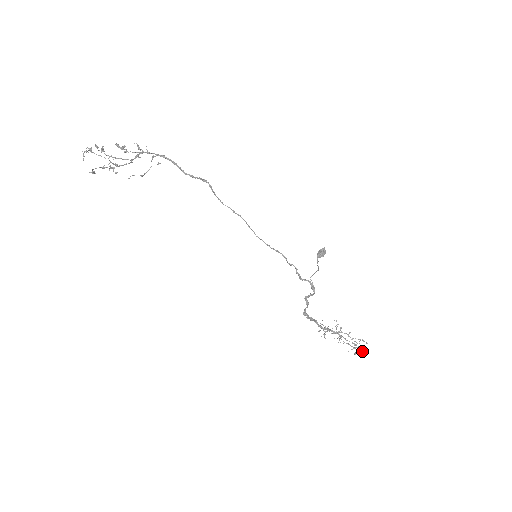
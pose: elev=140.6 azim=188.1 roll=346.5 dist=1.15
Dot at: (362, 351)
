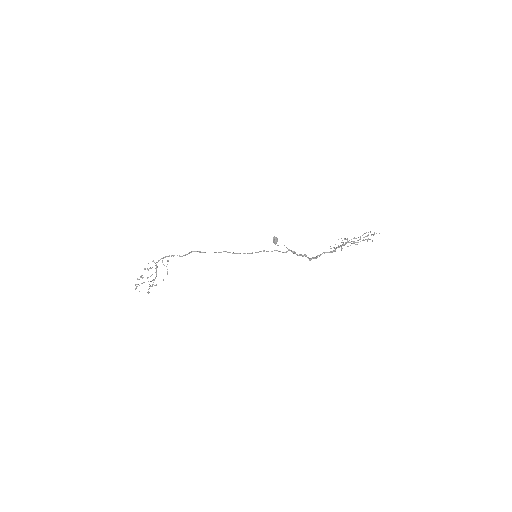
Dot at: occluded
